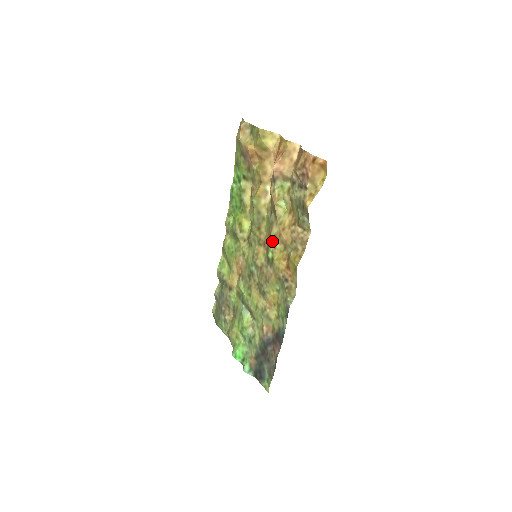
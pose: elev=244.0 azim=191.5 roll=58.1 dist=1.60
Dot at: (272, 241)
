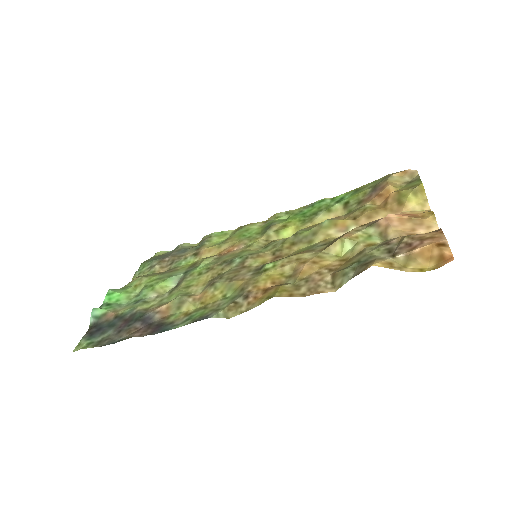
Dot at: (289, 259)
